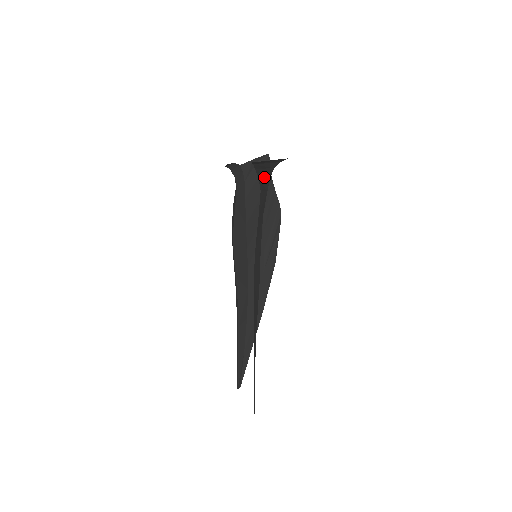
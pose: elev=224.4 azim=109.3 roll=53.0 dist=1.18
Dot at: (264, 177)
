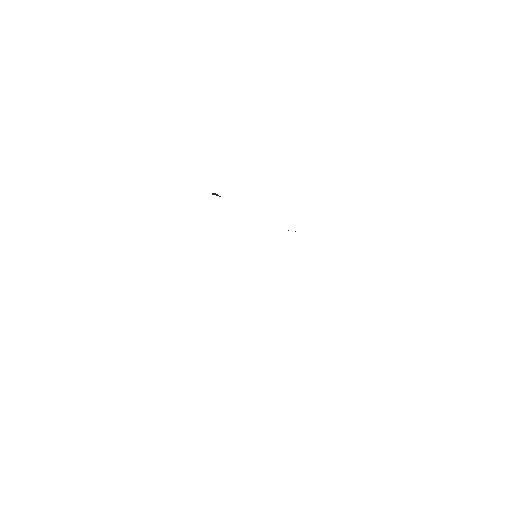
Dot at: occluded
